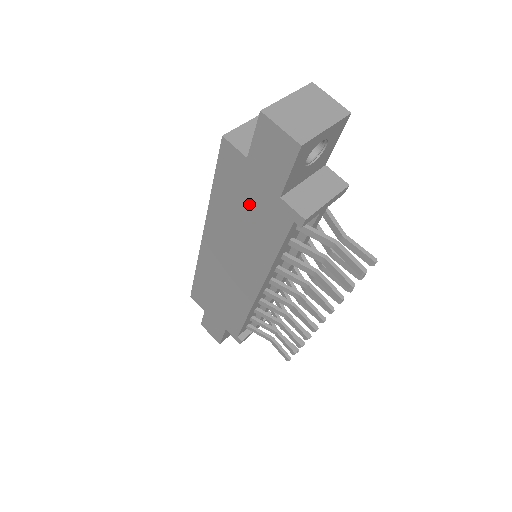
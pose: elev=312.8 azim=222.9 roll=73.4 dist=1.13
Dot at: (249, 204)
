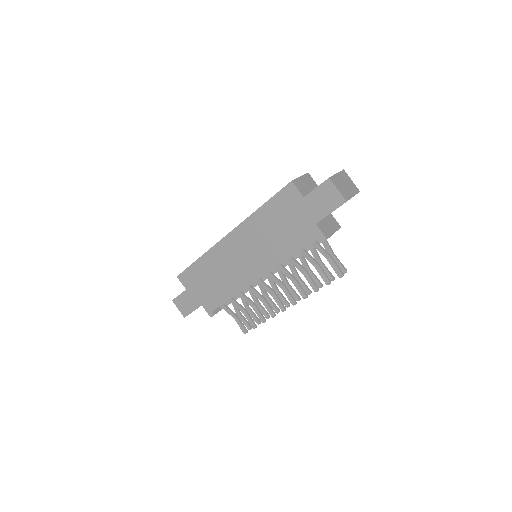
Dot at: (288, 222)
